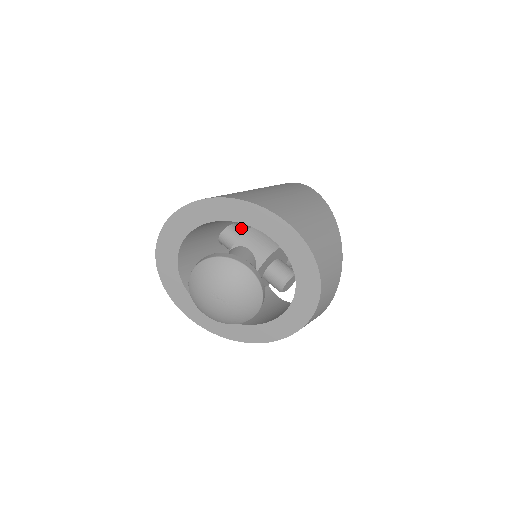
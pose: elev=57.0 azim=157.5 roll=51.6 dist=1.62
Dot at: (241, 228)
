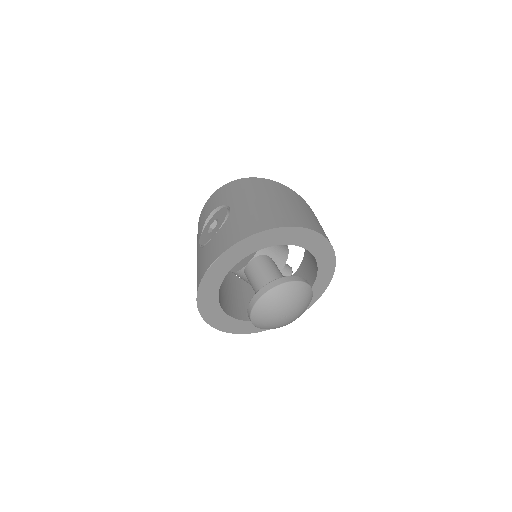
Dot at: occluded
